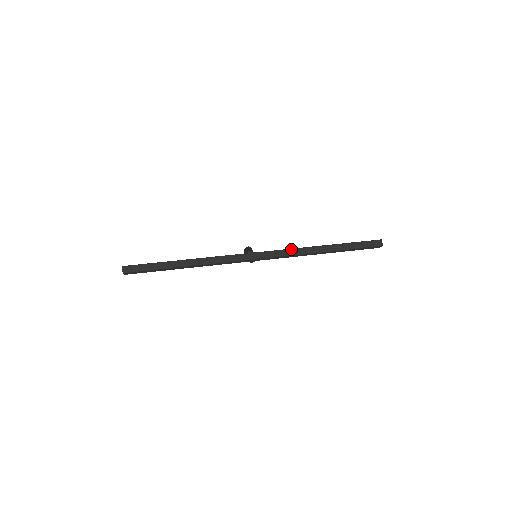
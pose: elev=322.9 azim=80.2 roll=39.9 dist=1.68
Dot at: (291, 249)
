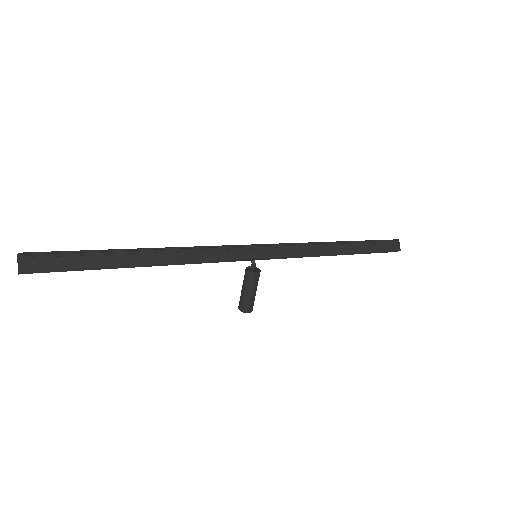
Dot at: occluded
